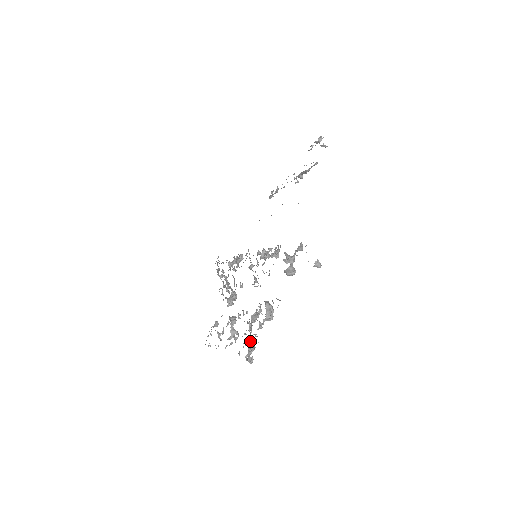
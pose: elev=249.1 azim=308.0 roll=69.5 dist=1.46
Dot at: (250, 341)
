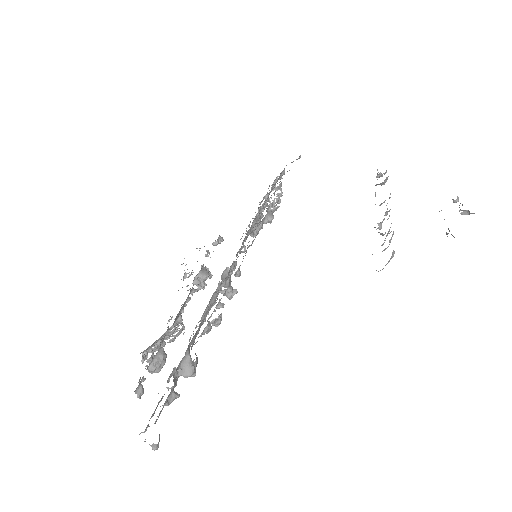
Dot at: (156, 343)
